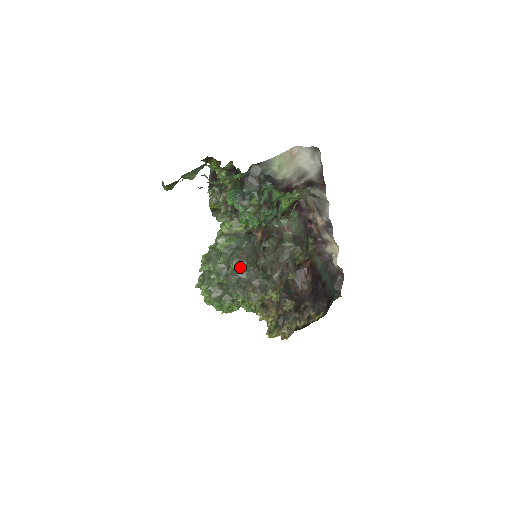
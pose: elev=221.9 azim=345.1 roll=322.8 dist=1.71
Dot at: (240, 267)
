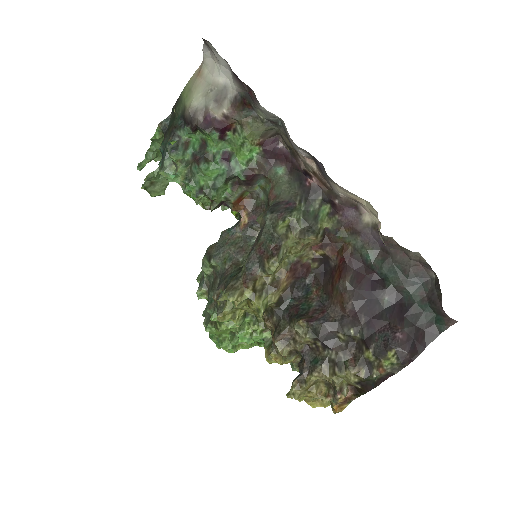
Dot at: (214, 269)
